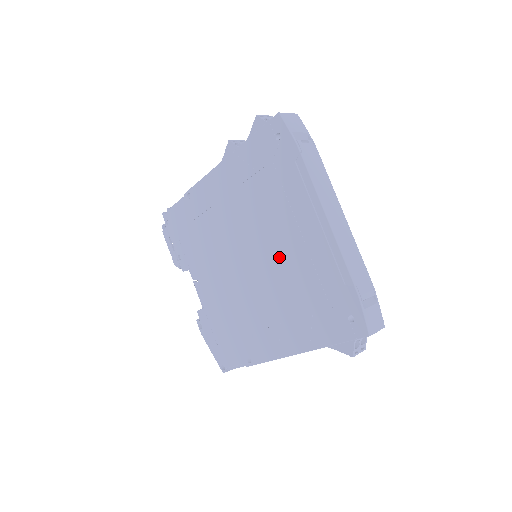
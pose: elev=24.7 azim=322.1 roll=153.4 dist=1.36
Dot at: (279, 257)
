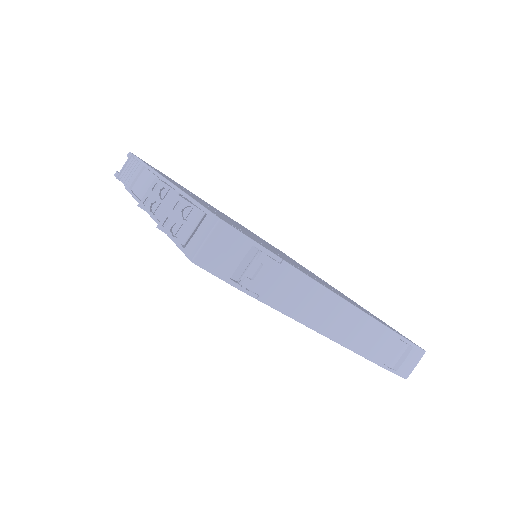
Dot at: occluded
